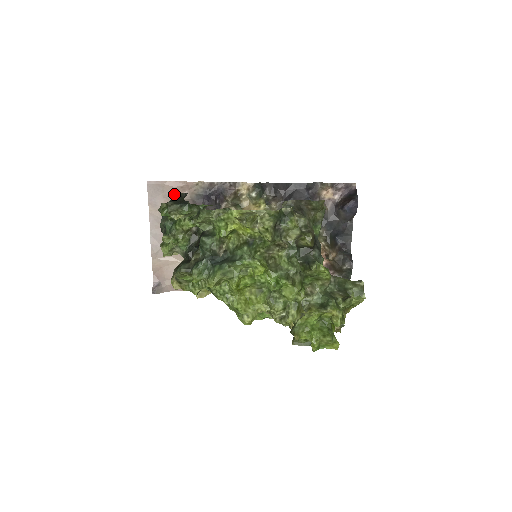
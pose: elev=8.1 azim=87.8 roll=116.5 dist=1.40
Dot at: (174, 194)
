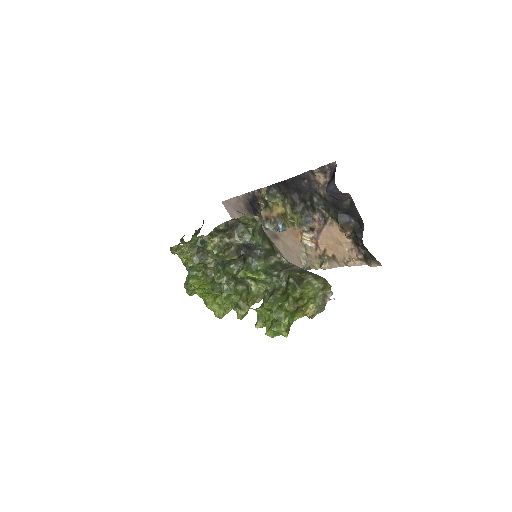
Dot at: (237, 207)
